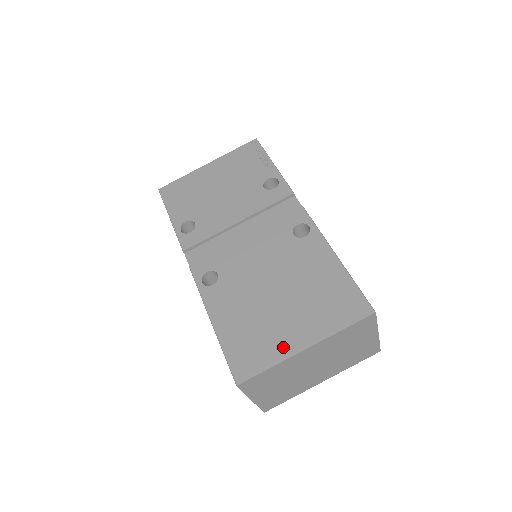
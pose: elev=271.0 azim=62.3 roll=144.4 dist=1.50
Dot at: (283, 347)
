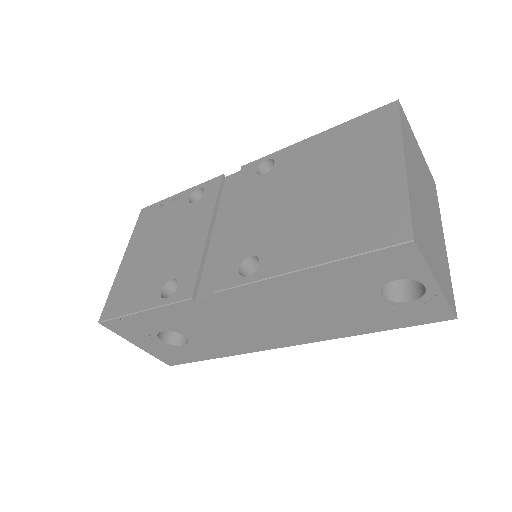
Dot at: (389, 183)
